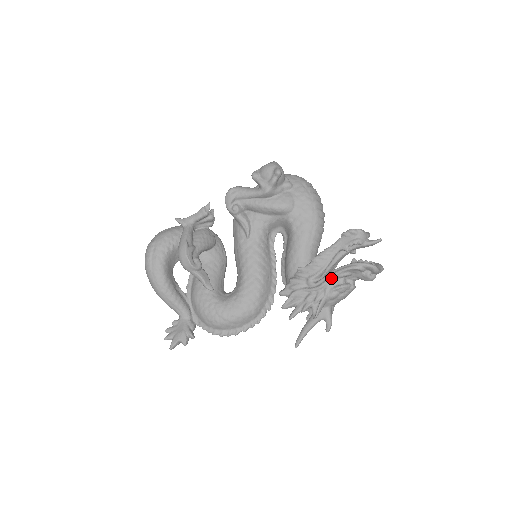
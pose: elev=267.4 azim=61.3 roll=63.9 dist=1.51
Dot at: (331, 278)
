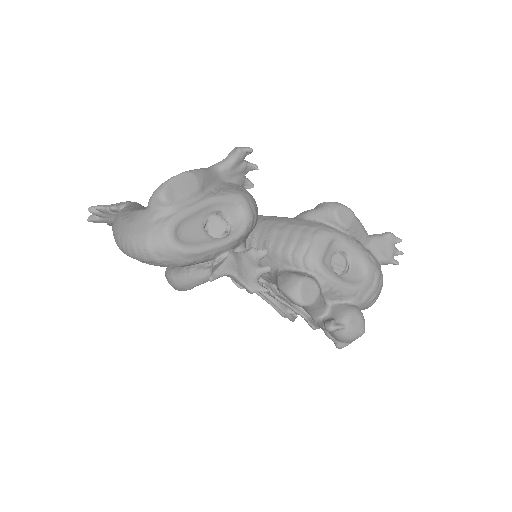
Dot at: (268, 303)
